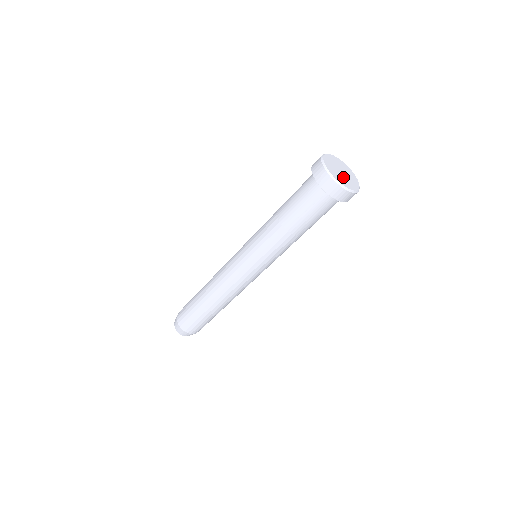
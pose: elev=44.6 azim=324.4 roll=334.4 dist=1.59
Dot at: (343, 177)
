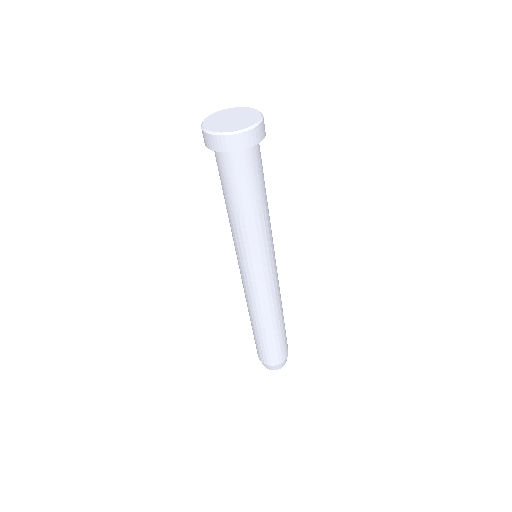
Dot at: (235, 123)
